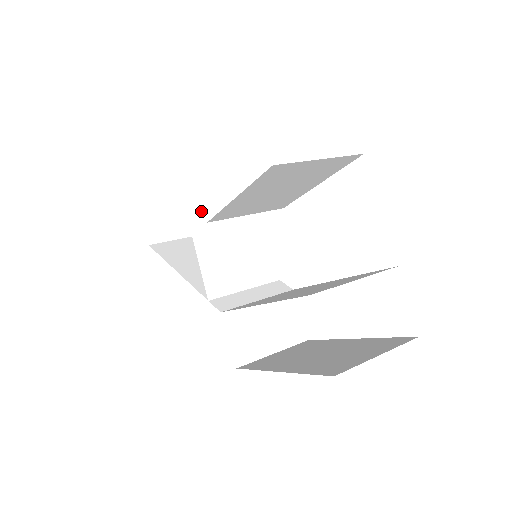
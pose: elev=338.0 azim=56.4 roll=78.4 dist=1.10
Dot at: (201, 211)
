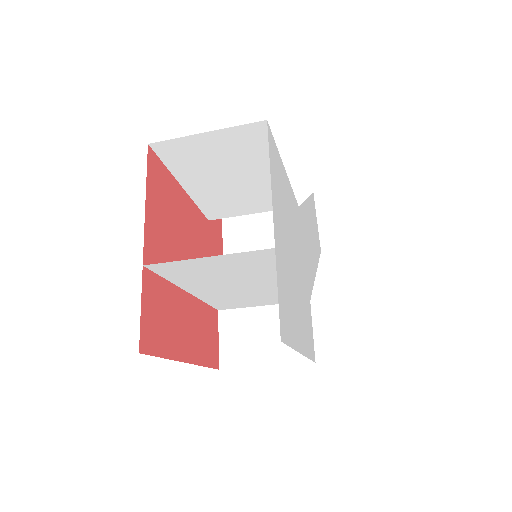
Dot at: occluded
